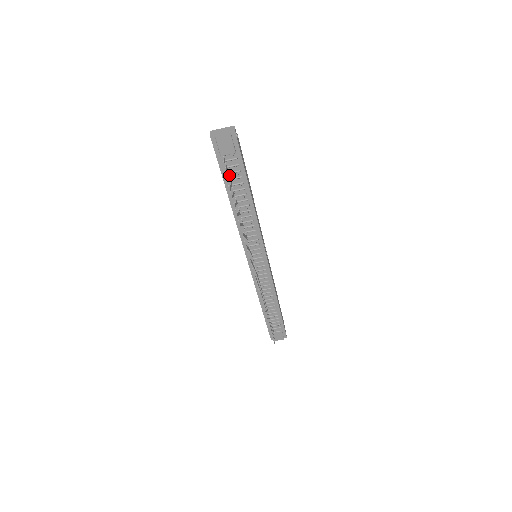
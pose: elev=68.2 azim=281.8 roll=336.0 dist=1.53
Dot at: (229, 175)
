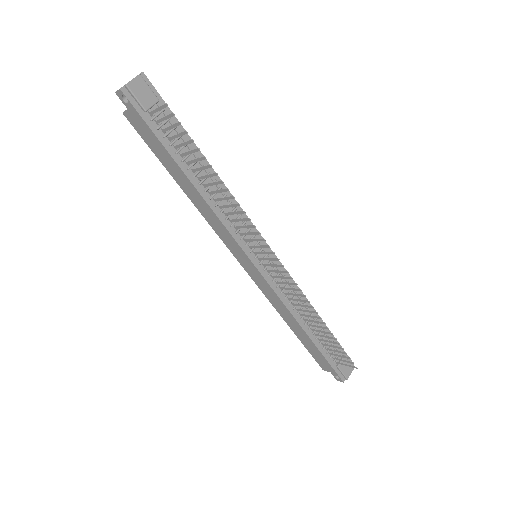
Dot at: (168, 138)
